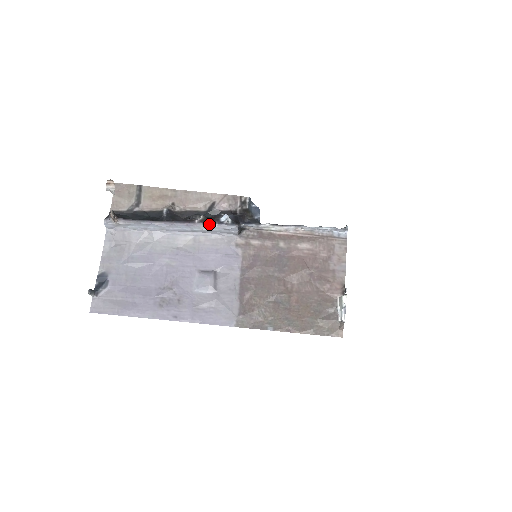
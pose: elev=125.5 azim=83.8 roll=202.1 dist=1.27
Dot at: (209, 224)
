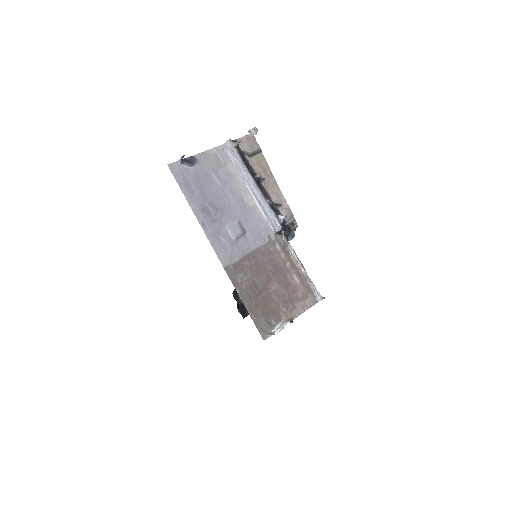
Dot at: (272, 209)
